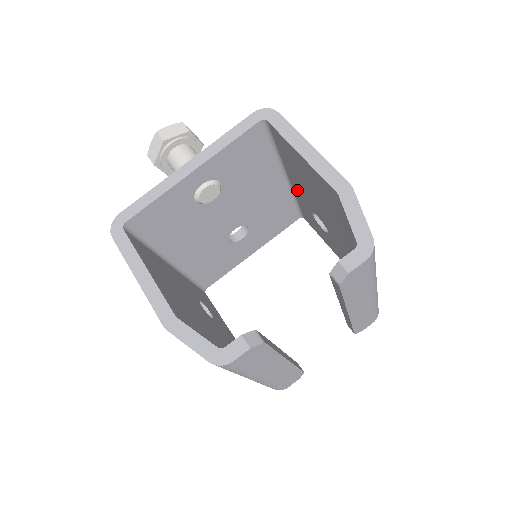
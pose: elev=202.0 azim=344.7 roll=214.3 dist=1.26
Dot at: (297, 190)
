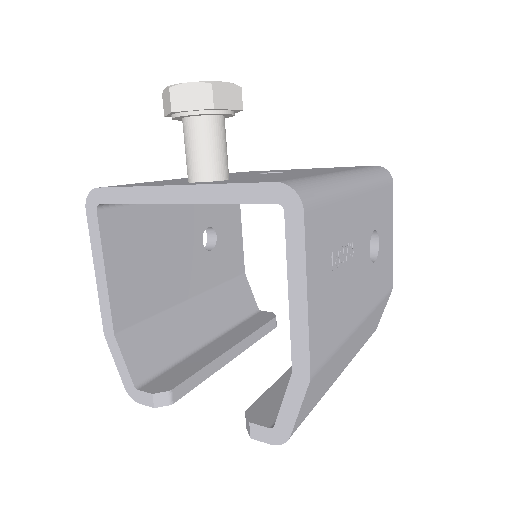
Dot at: occluded
